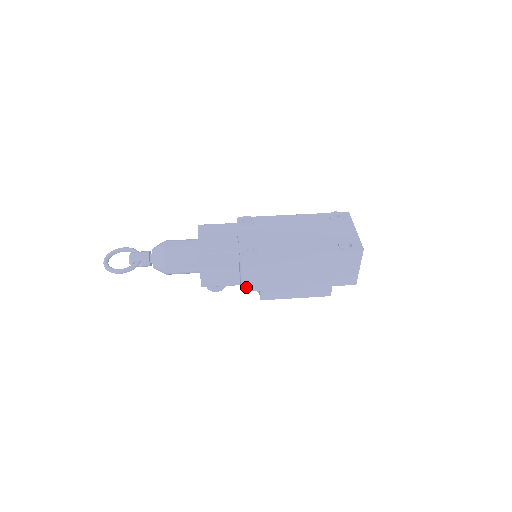
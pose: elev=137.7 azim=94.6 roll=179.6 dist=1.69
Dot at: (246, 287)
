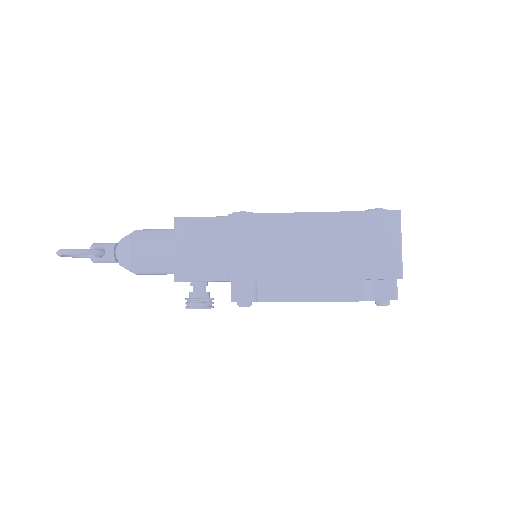
Dot at: (235, 273)
